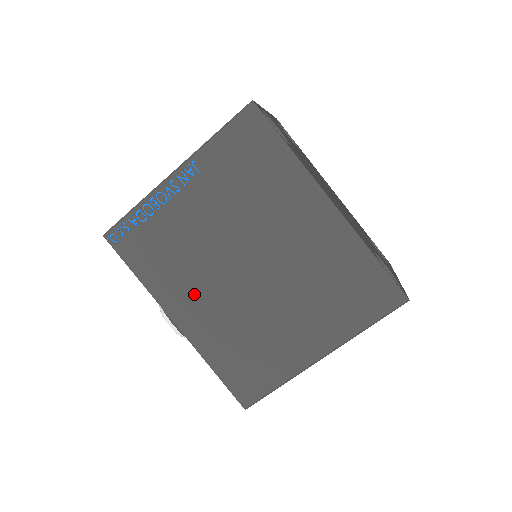
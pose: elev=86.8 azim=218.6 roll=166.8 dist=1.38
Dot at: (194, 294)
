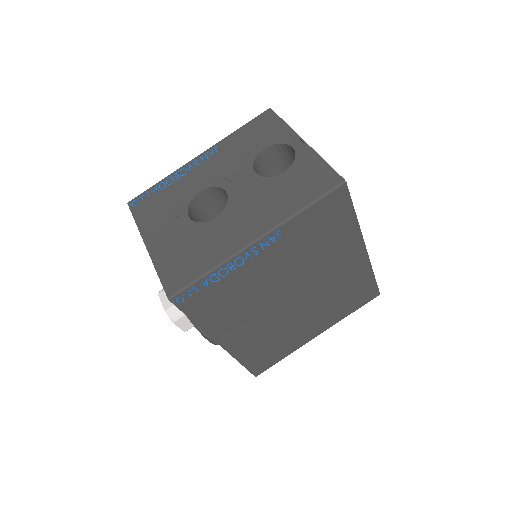
Dot at: (243, 323)
